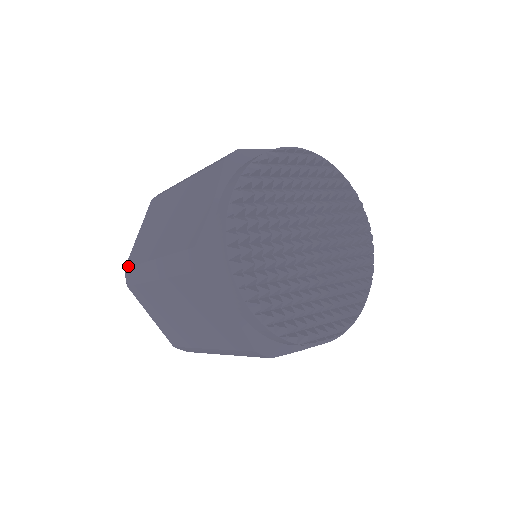
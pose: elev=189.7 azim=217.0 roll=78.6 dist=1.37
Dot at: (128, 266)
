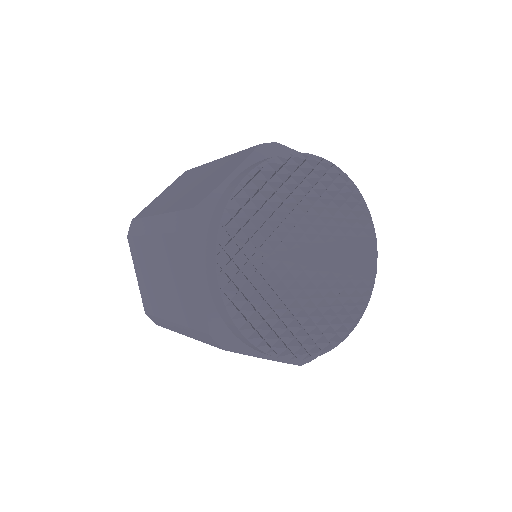
Dot at: (147, 313)
